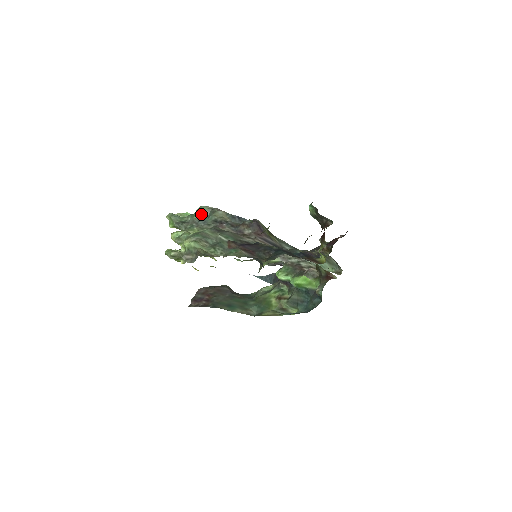
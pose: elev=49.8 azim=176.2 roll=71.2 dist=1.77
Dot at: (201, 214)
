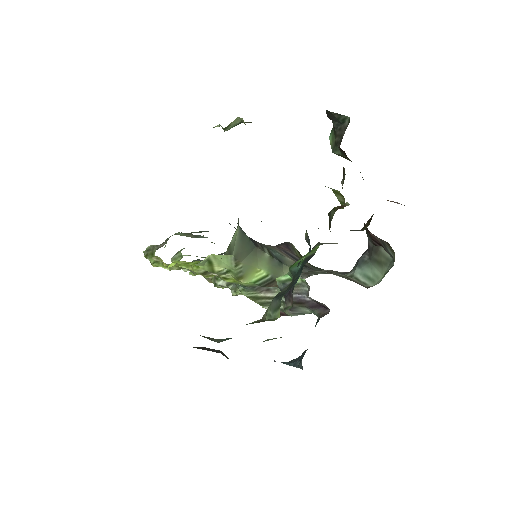
Dot at: occluded
